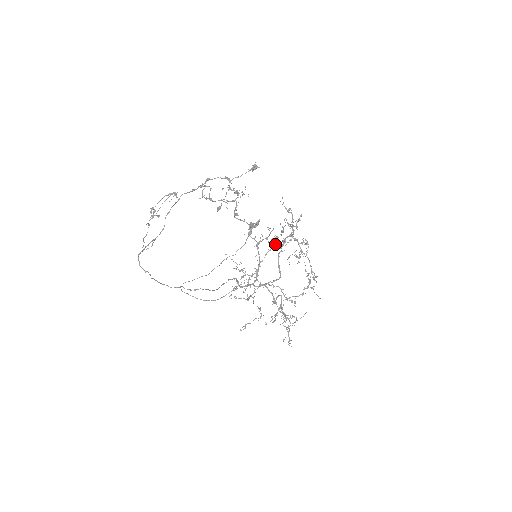
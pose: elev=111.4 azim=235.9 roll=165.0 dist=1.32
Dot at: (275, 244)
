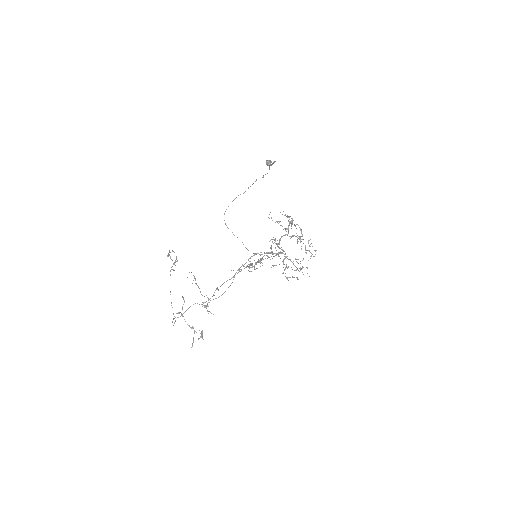
Dot at: occluded
